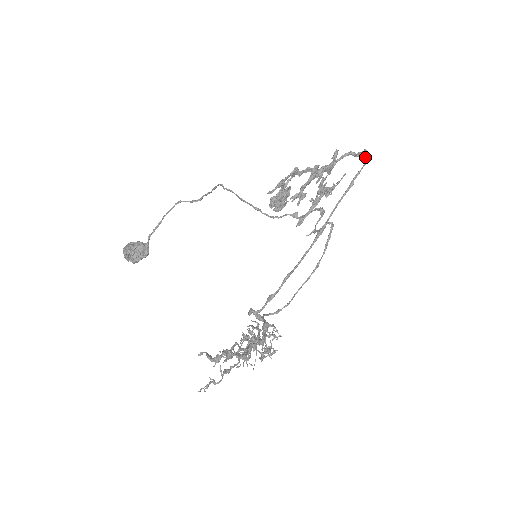
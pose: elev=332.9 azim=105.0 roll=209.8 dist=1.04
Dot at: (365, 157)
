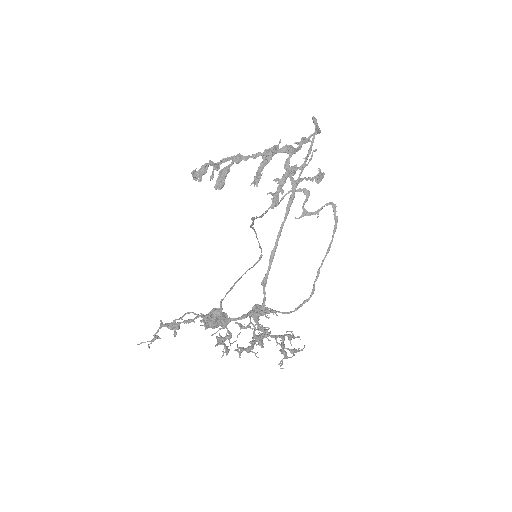
Dot at: (313, 122)
